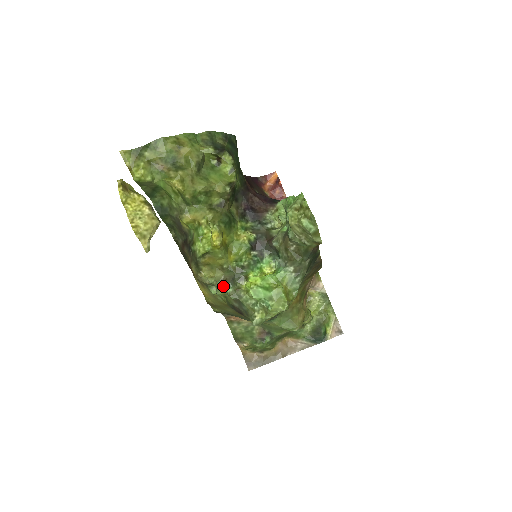
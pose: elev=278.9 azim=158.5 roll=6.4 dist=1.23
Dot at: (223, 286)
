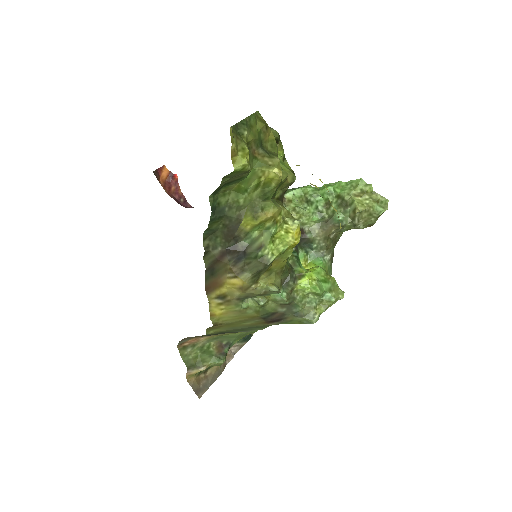
Dot at: occluded
